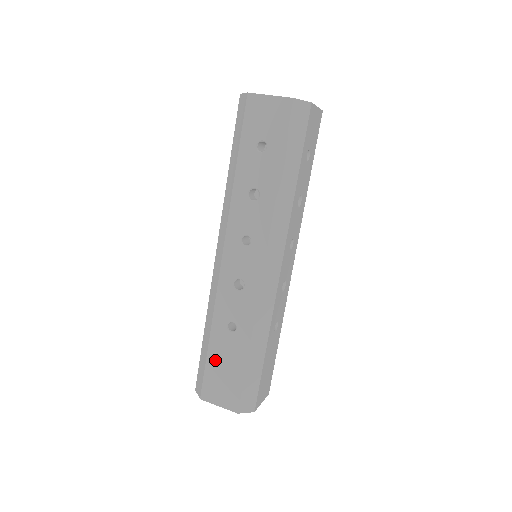
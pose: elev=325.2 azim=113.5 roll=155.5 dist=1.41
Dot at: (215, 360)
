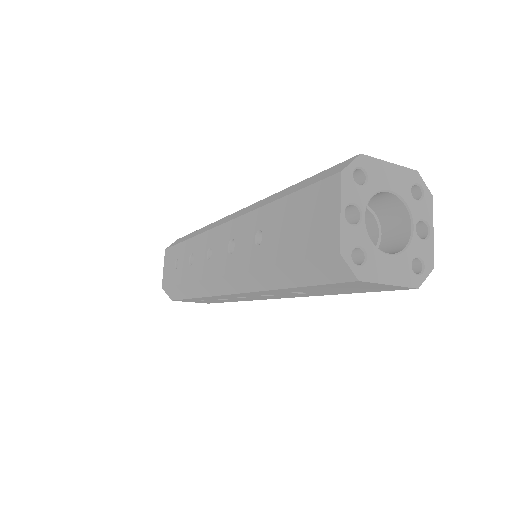
Dot at: occluded
